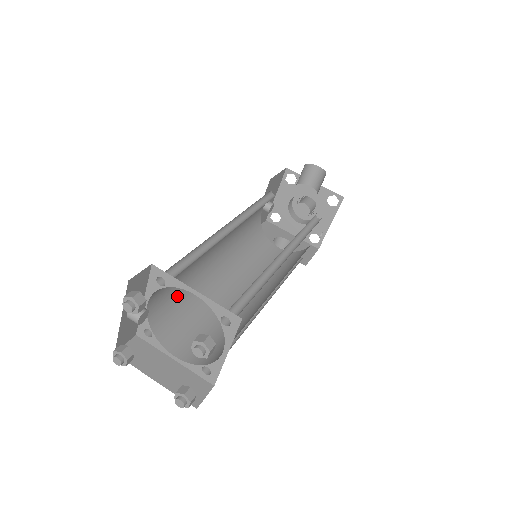
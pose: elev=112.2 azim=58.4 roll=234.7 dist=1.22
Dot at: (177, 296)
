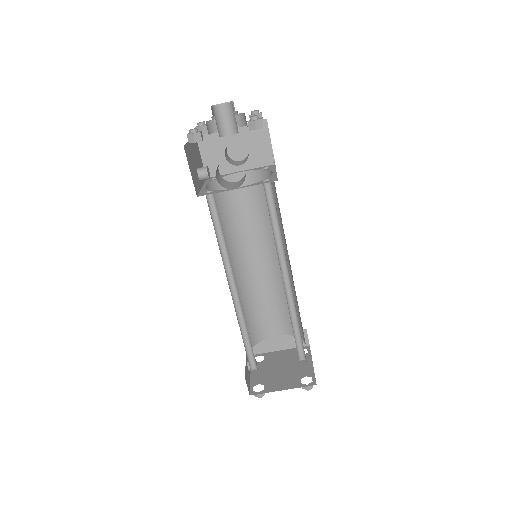
Dot at: (246, 320)
